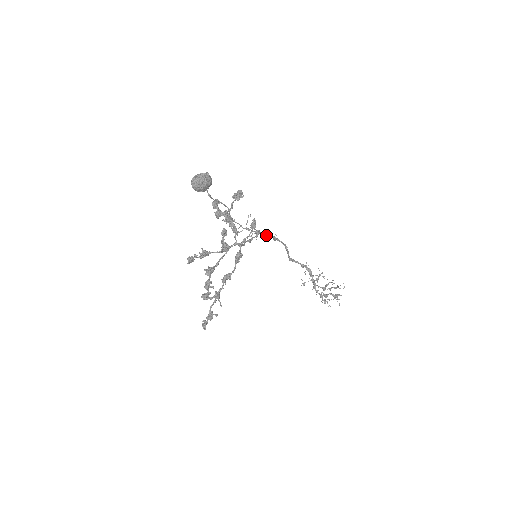
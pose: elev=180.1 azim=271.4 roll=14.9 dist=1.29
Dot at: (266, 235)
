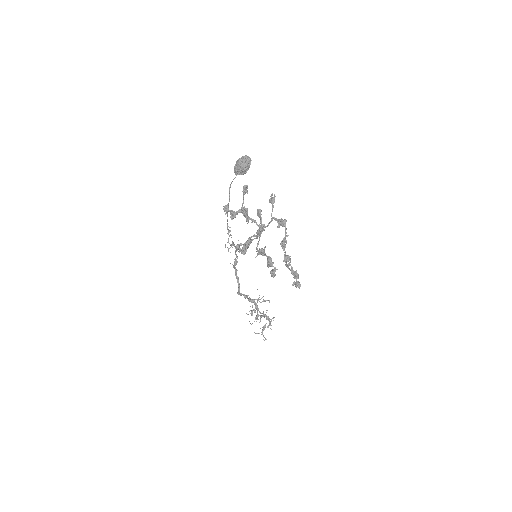
Dot at: (236, 255)
